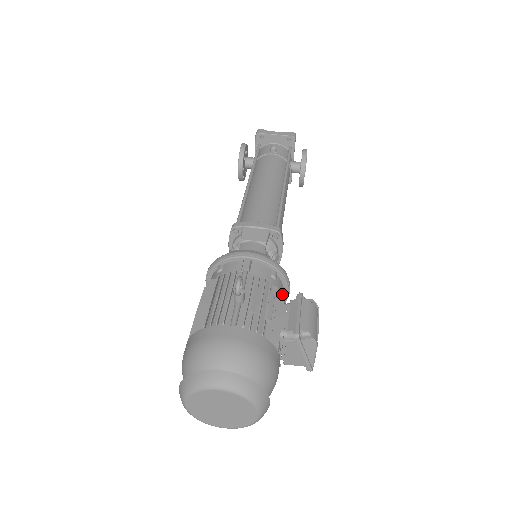
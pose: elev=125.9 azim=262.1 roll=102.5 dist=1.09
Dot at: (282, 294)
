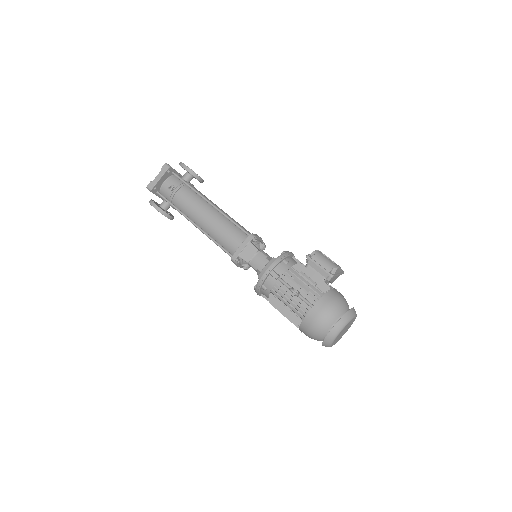
Dot at: (299, 264)
